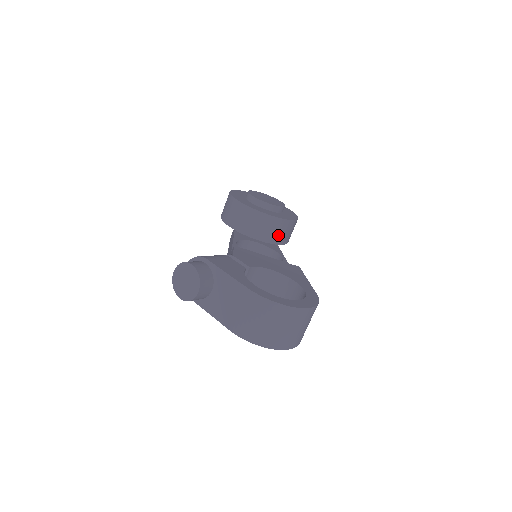
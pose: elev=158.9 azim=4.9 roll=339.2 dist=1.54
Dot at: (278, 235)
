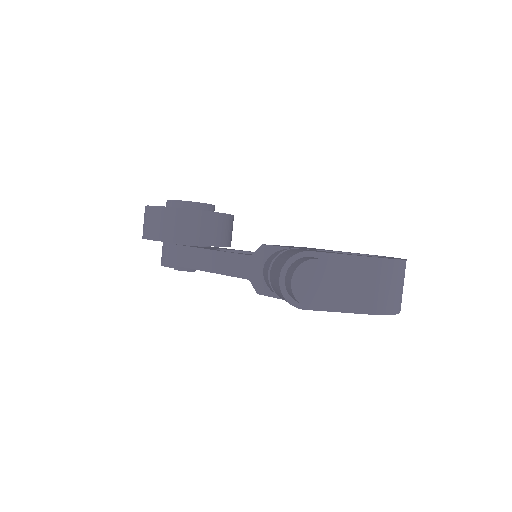
Dot at: (231, 235)
